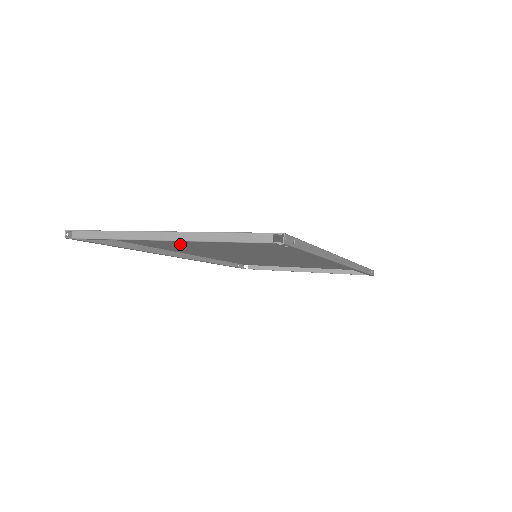
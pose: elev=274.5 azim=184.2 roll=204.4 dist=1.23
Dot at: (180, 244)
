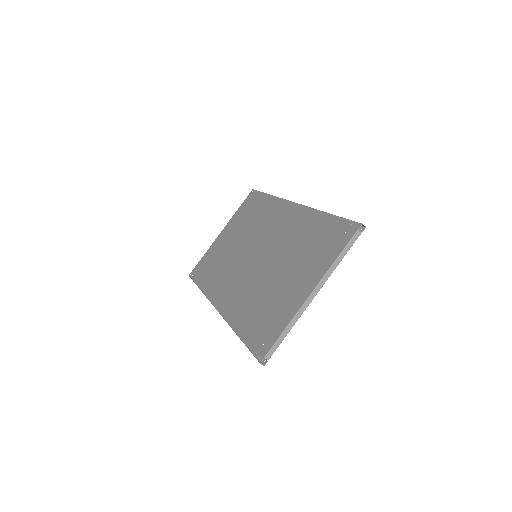
Dot at: (264, 297)
